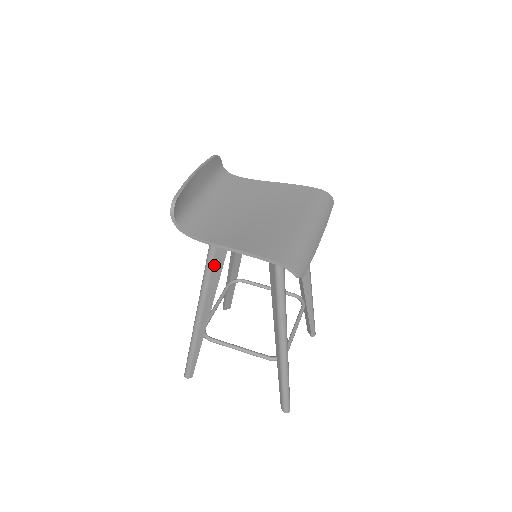
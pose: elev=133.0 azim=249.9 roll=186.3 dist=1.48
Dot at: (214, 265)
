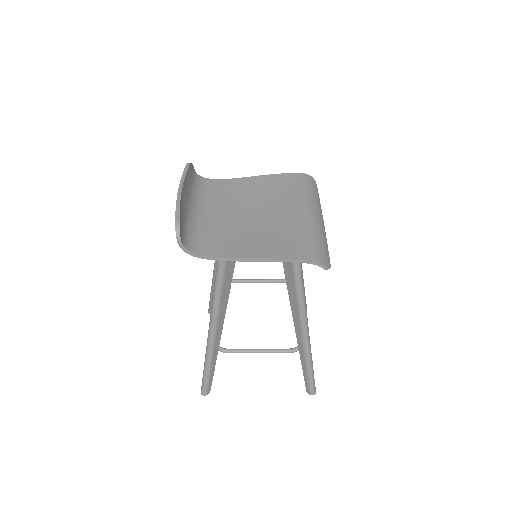
Dot at: (225, 278)
